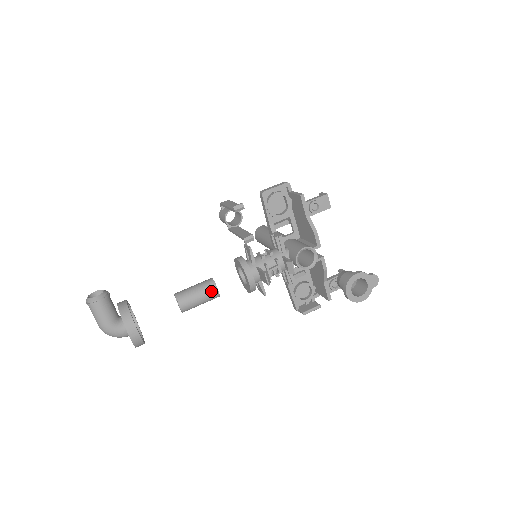
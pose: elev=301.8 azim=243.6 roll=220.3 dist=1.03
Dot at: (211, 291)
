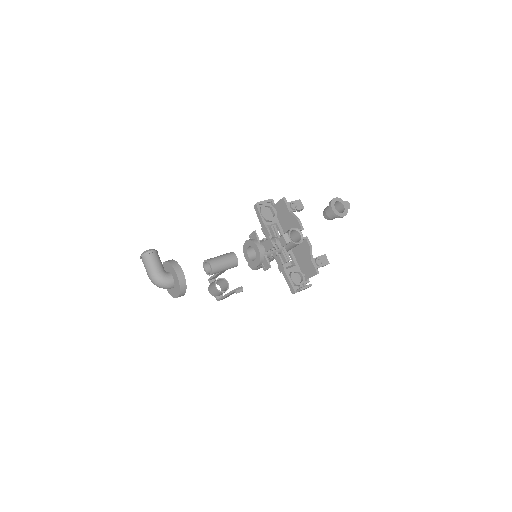
Dot at: (232, 257)
